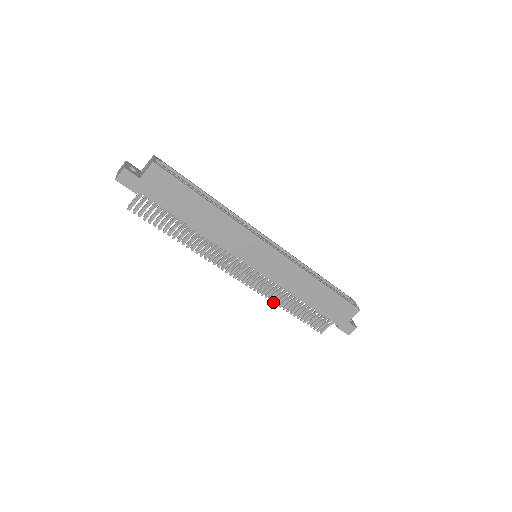
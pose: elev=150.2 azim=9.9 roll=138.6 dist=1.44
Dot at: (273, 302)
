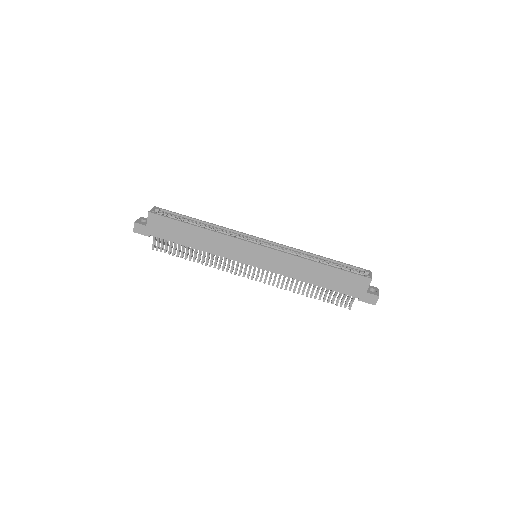
Dot at: occluded
